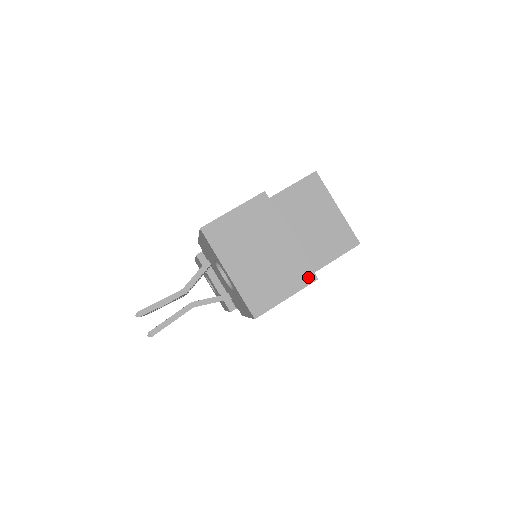
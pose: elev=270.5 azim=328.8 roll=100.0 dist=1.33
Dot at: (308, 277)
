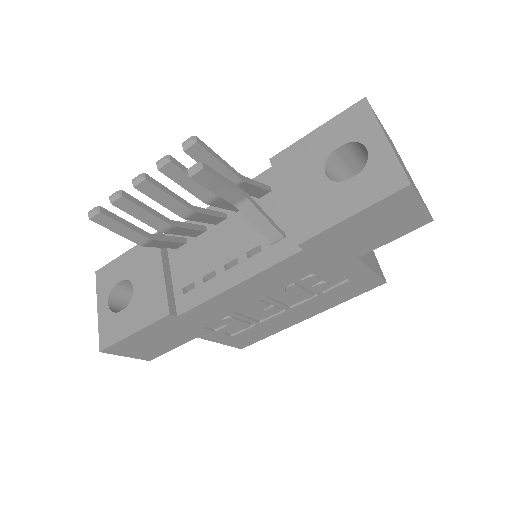
Dot at: occluded
